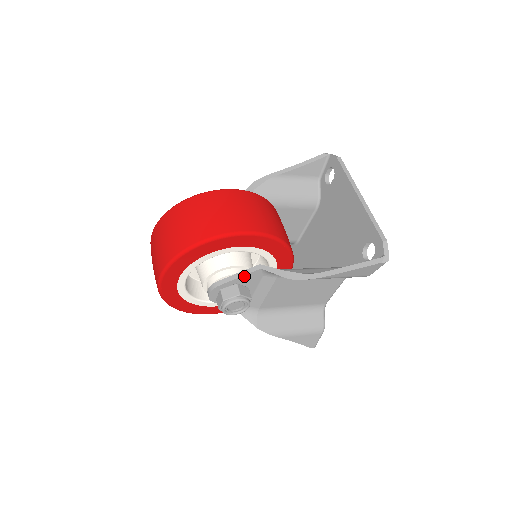
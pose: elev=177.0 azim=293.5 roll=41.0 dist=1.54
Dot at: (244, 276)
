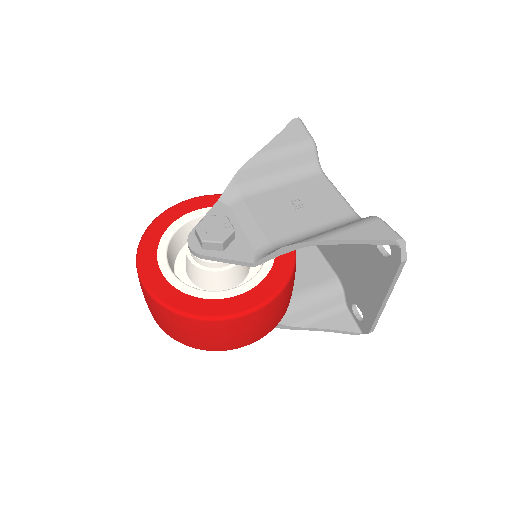
Dot at: occluded
